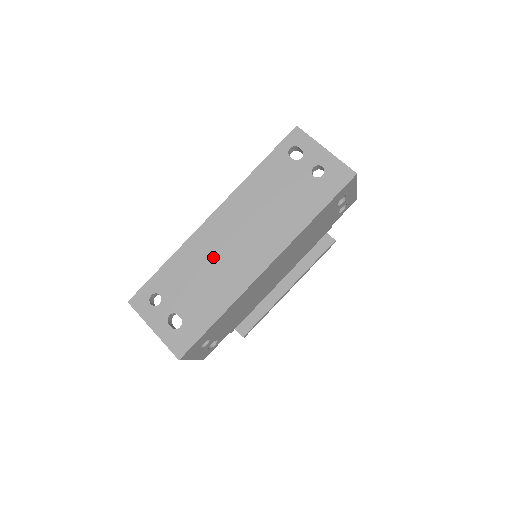
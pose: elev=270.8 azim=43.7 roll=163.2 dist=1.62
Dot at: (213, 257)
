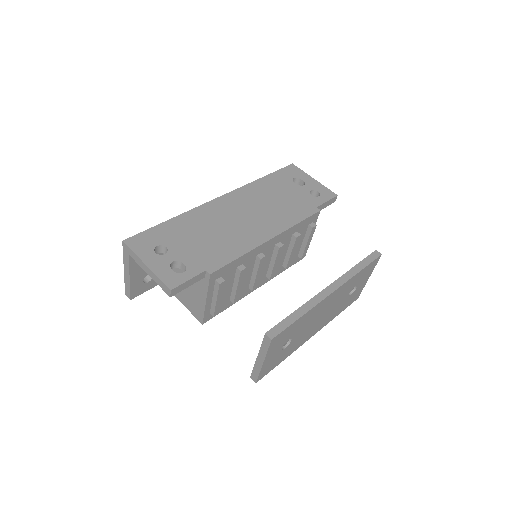
Dot at: occluded
